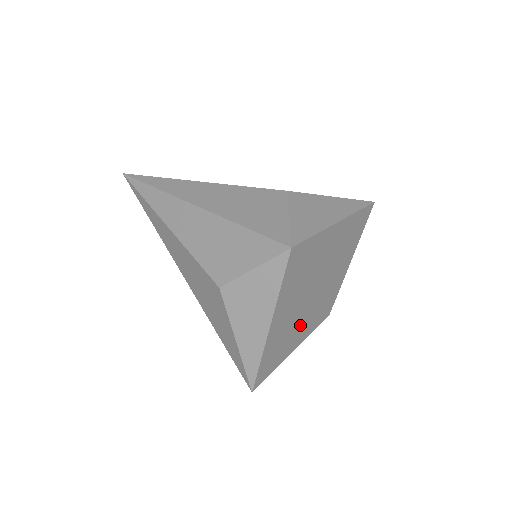
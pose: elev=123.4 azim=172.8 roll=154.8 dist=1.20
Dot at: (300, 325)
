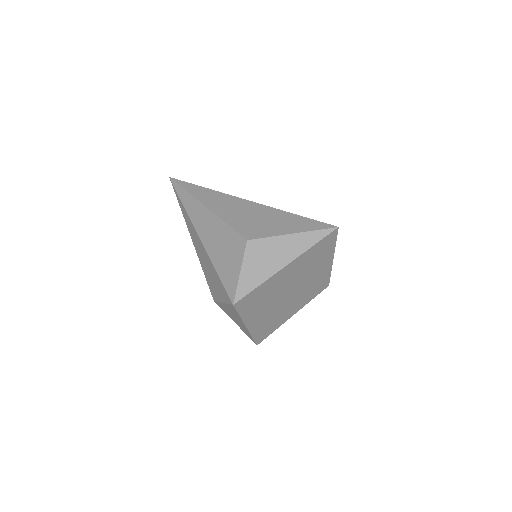
Dot at: (287, 308)
